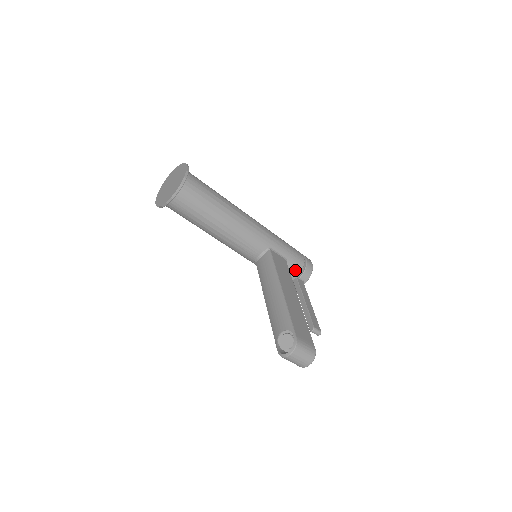
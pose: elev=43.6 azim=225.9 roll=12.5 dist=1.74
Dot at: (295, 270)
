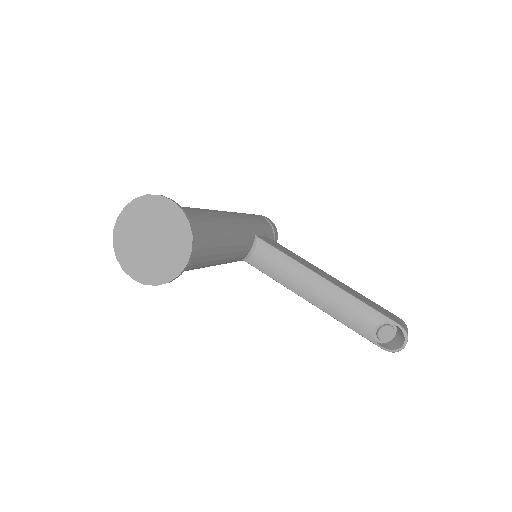
Dot at: occluded
